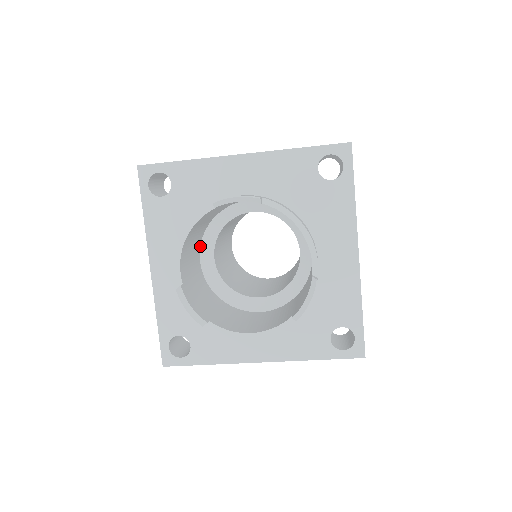
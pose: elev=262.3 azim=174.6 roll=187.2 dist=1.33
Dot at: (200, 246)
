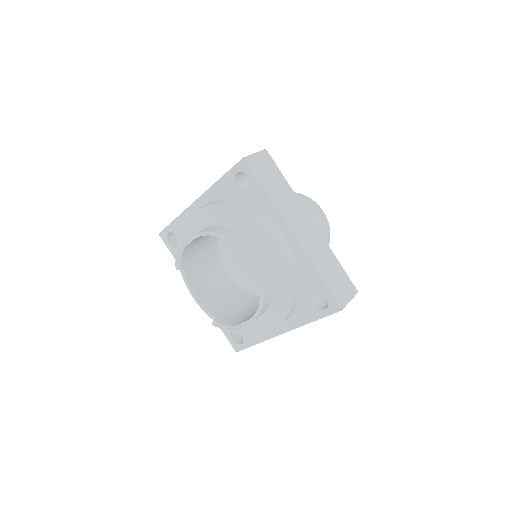
Dot at: occluded
